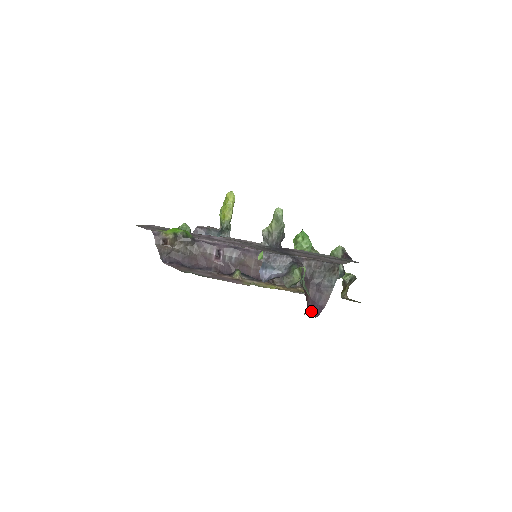
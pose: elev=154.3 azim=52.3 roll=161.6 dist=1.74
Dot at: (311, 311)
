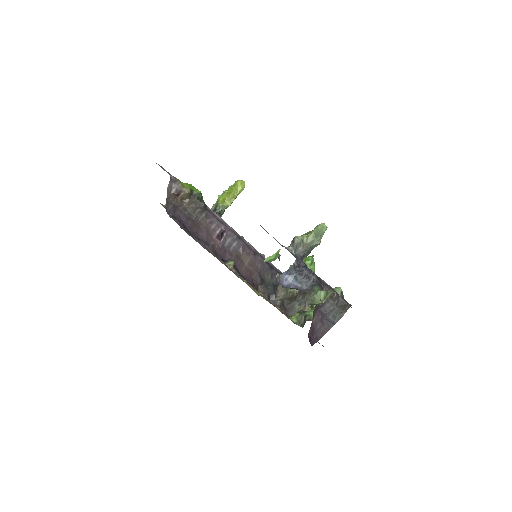
Dot at: (309, 337)
